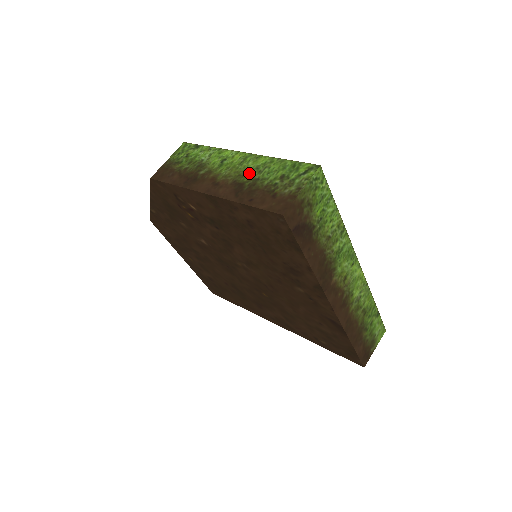
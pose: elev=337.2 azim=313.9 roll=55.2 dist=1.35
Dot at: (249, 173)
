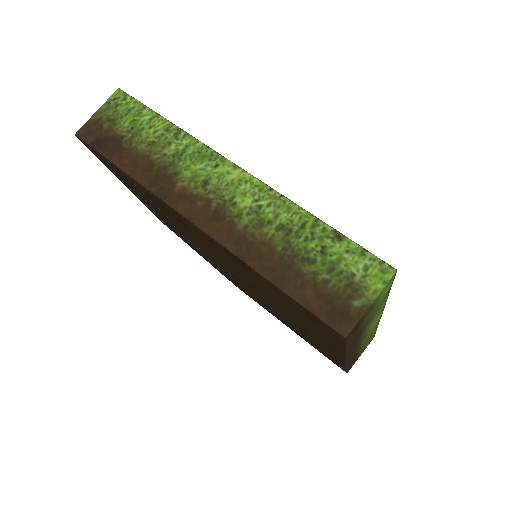
Dot at: occluded
